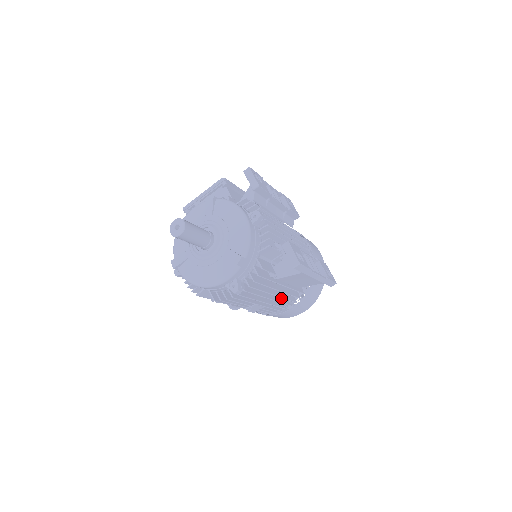
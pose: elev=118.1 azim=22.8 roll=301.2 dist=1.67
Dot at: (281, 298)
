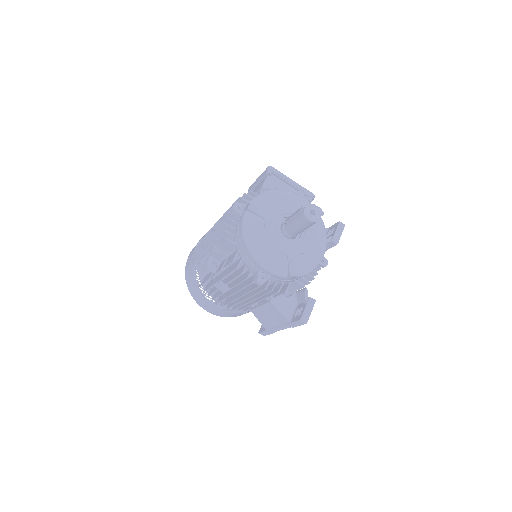
Dot at: occluded
